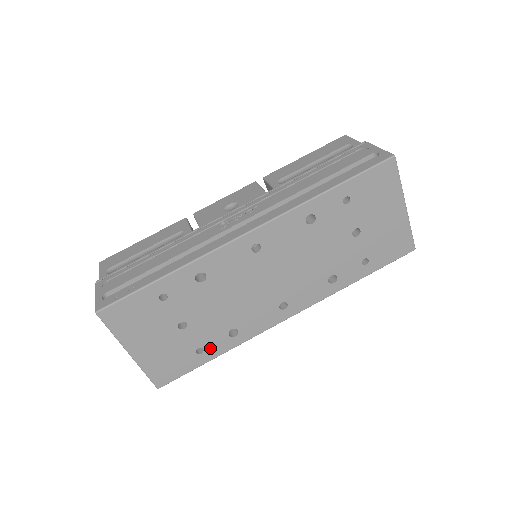
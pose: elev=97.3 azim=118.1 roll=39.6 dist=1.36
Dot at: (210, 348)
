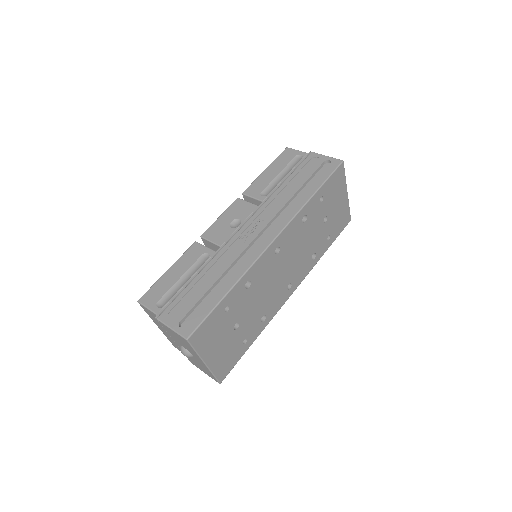
Dot at: (250, 337)
